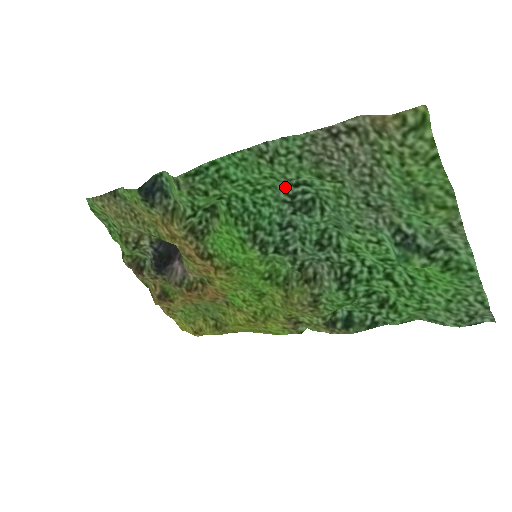
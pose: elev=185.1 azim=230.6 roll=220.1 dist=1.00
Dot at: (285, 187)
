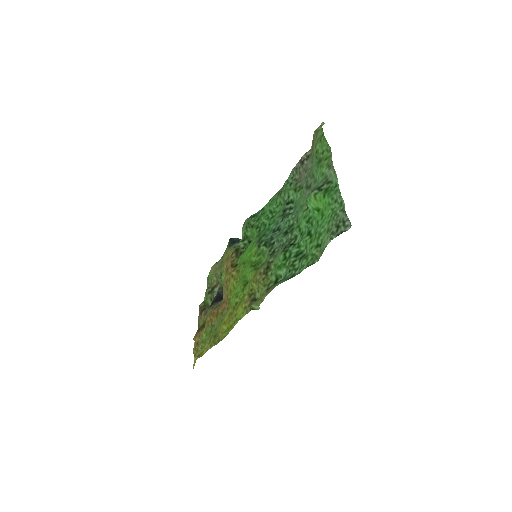
Dot at: (283, 207)
